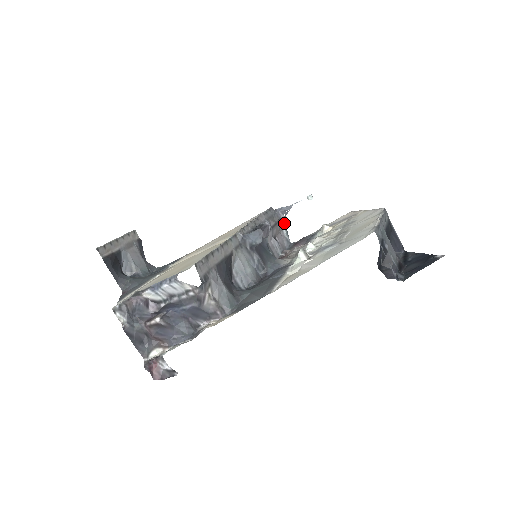
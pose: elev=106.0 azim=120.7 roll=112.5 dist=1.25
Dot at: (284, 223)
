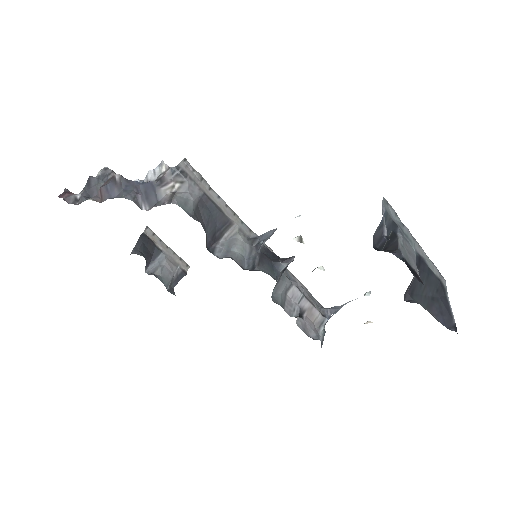
Dot at: (299, 216)
